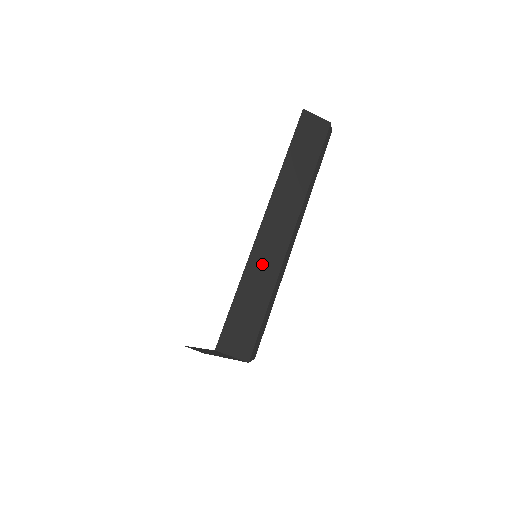
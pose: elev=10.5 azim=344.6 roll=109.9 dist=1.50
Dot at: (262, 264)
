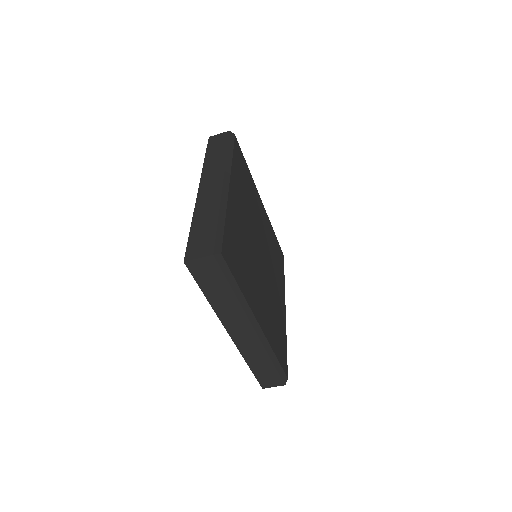
Dot at: (251, 352)
